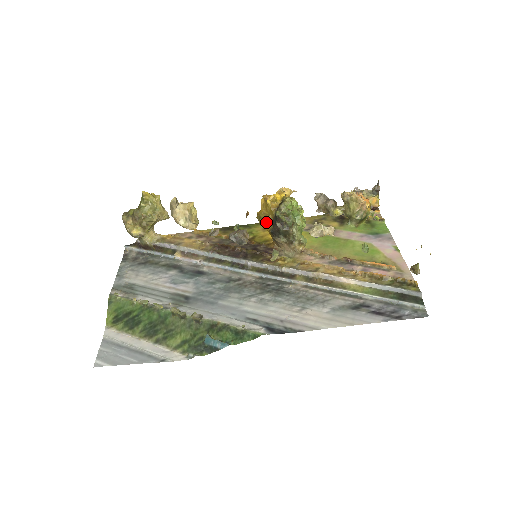
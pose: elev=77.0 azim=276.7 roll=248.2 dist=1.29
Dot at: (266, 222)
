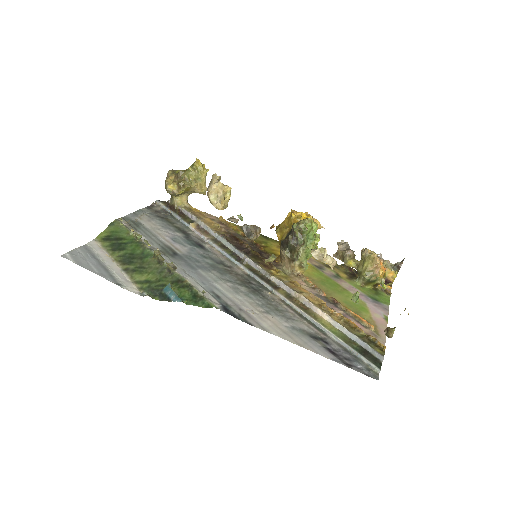
Dot at: (282, 233)
